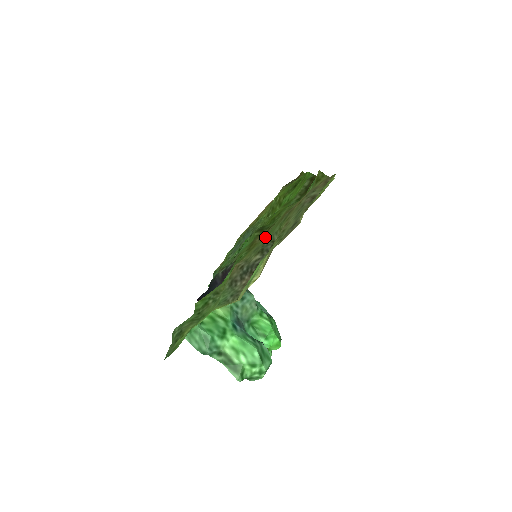
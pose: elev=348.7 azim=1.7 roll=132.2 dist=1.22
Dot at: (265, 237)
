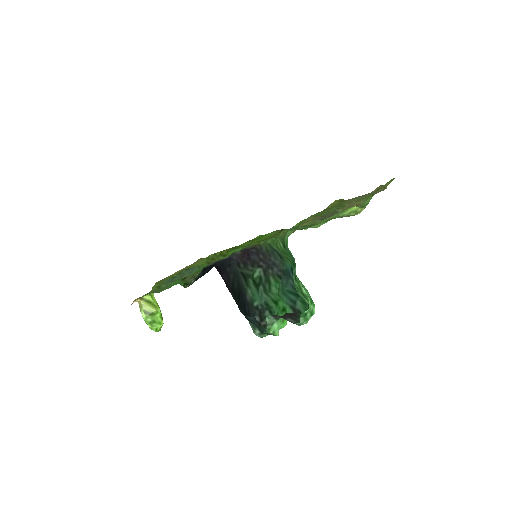
Dot at: occluded
